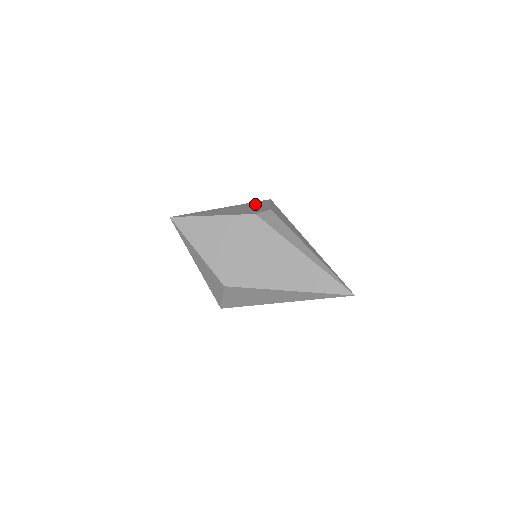
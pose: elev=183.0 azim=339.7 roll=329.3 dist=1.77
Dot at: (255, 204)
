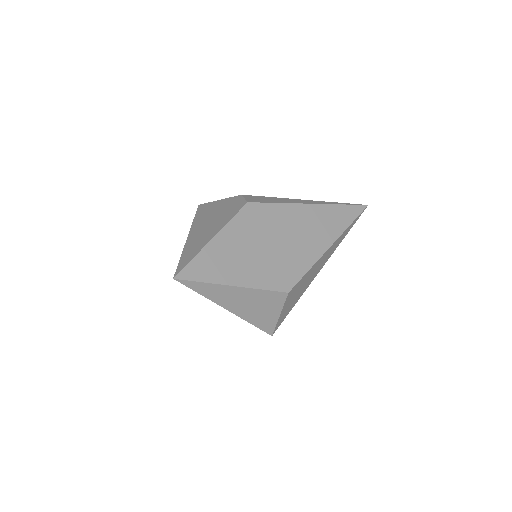
Dot at: (206, 211)
